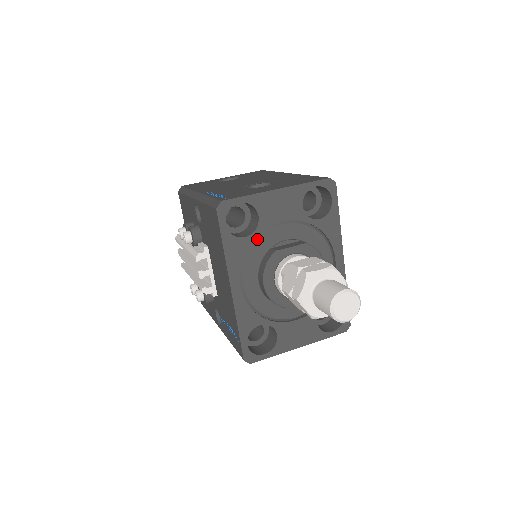
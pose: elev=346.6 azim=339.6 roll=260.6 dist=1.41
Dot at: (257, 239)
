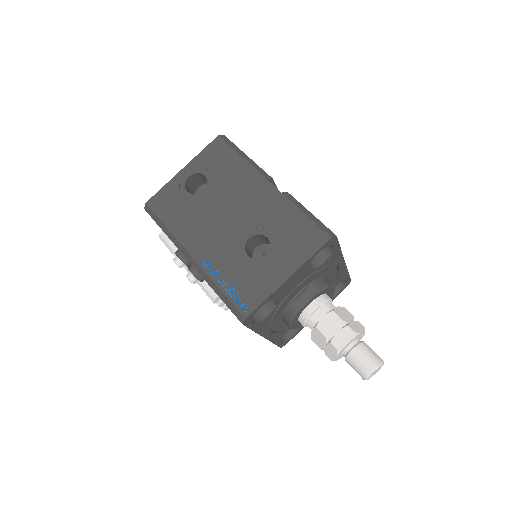
Dot at: (277, 309)
